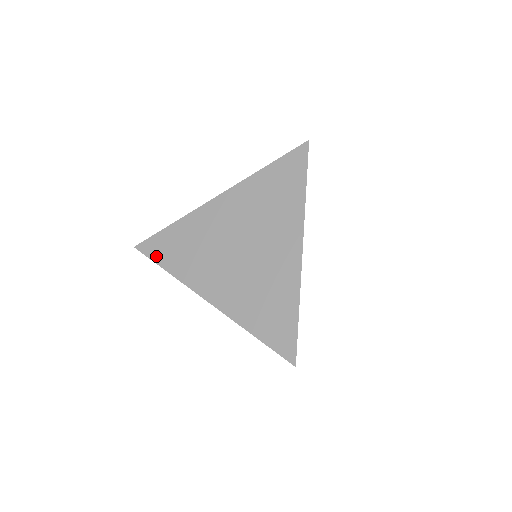
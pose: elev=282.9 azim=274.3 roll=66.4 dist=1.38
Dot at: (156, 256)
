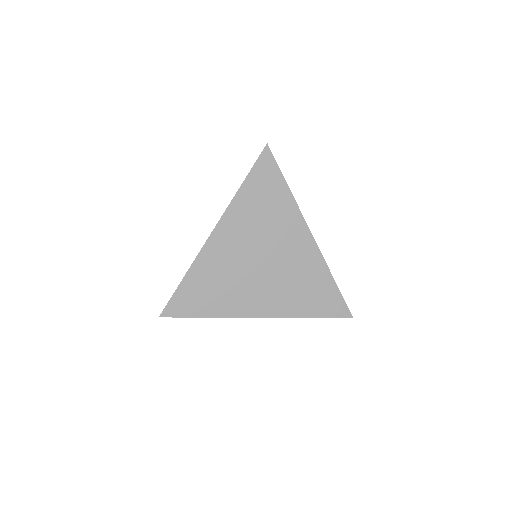
Dot at: (187, 312)
